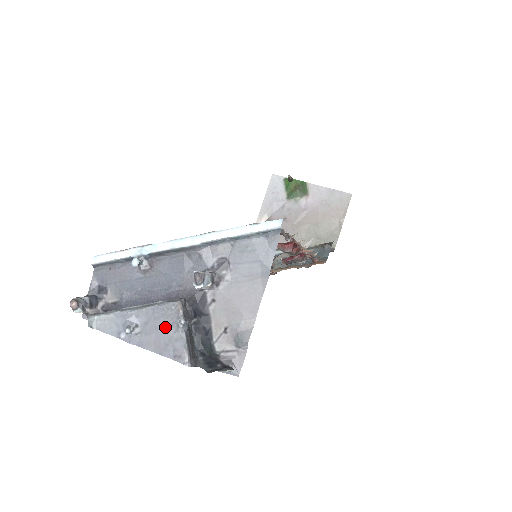
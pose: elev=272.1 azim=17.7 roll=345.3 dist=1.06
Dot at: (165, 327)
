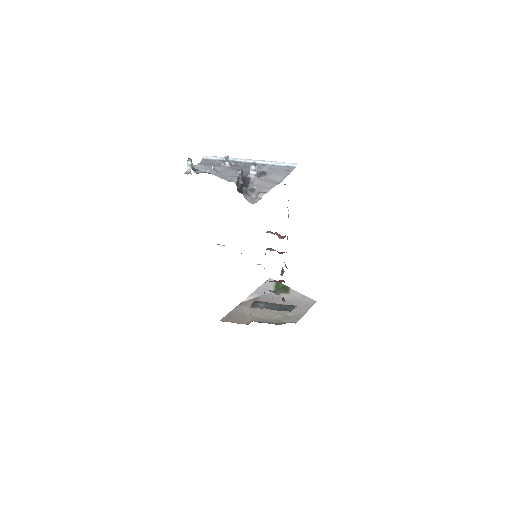
Dot at: (230, 172)
